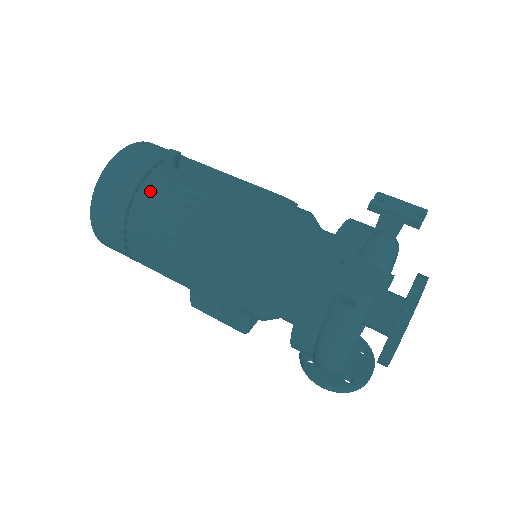
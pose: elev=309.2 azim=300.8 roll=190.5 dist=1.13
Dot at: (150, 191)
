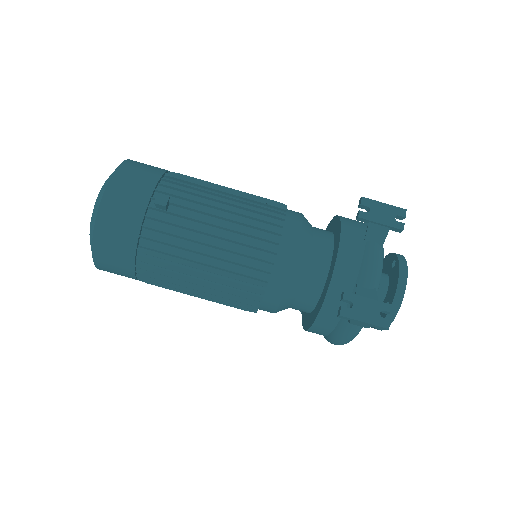
Dot at: (152, 241)
